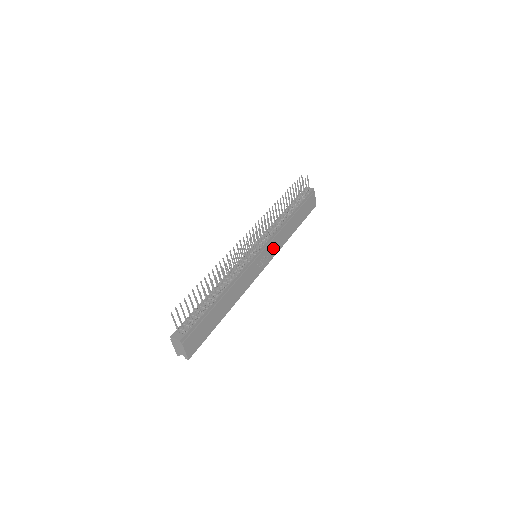
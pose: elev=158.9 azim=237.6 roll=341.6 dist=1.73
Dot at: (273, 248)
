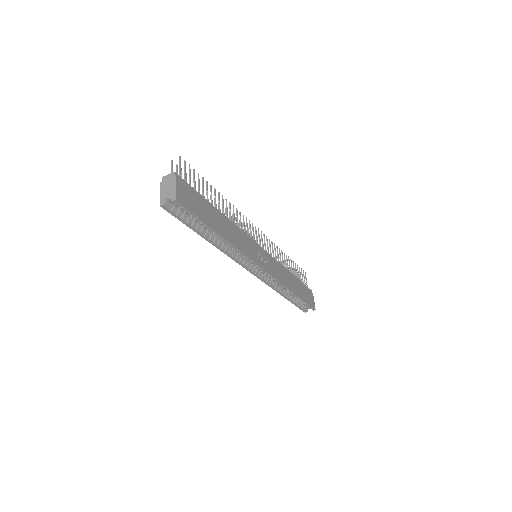
Dot at: (274, 269)
